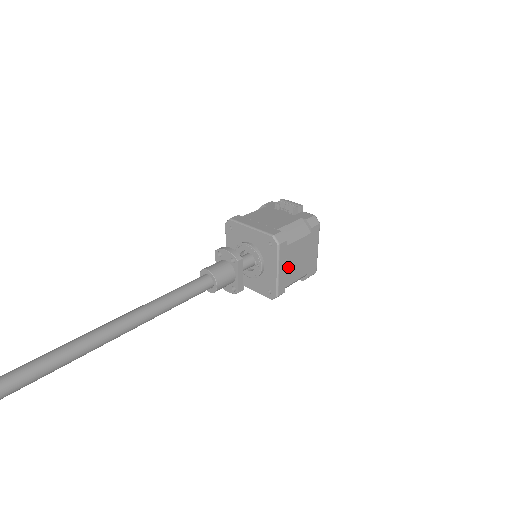
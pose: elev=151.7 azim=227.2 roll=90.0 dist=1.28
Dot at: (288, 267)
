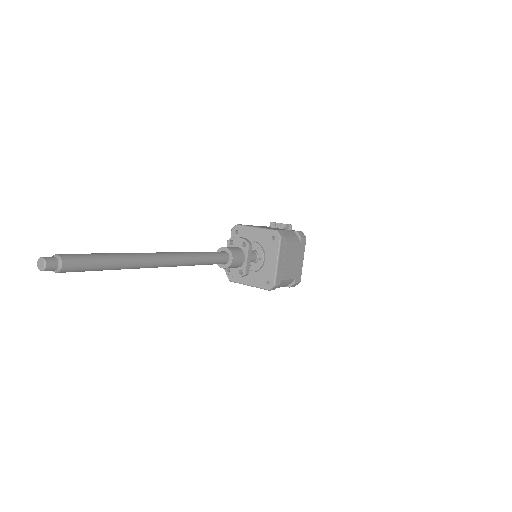
Dot at: (284, 262)
